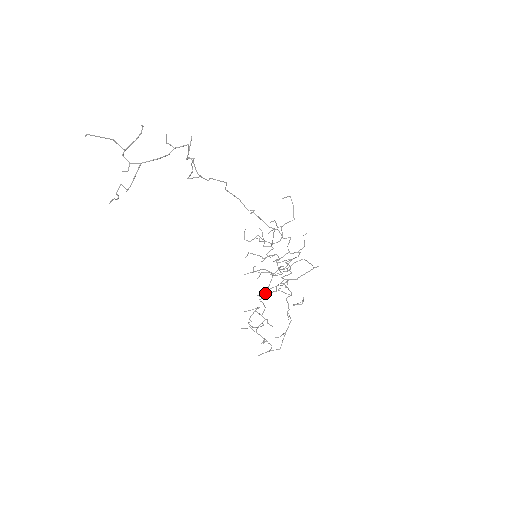
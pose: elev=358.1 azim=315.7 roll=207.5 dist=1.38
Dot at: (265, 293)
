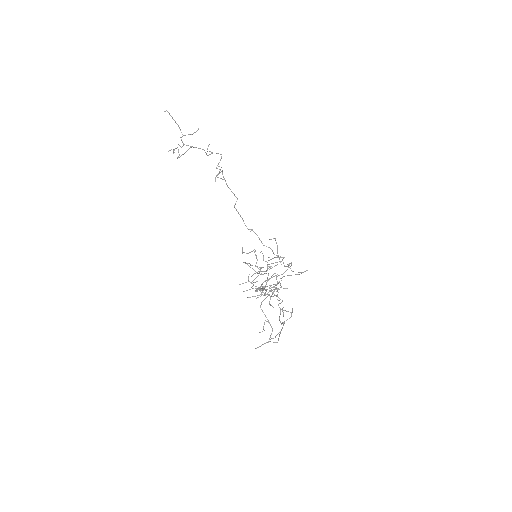
Dot at: (275, 257)
